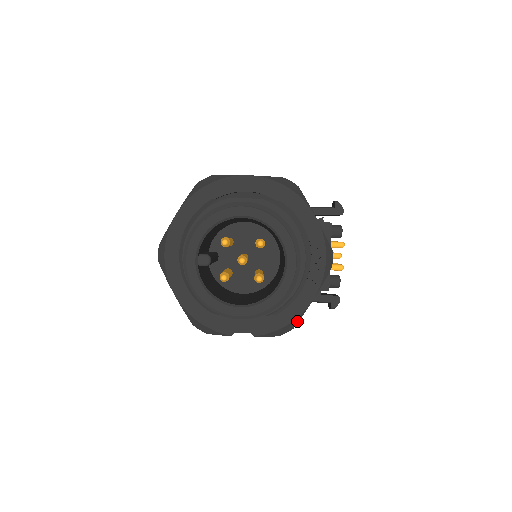
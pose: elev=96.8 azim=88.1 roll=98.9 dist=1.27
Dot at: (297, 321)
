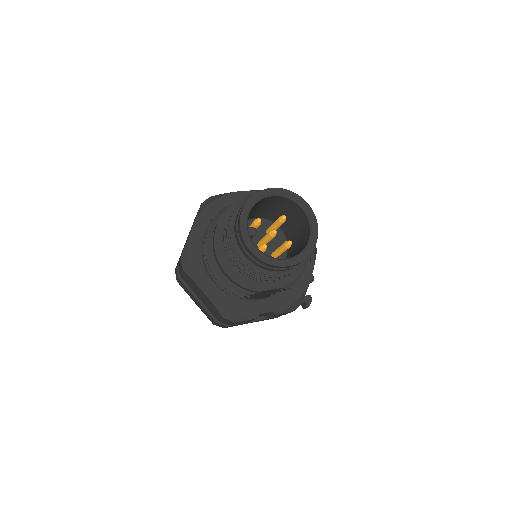
Dot at: (304, 295)
